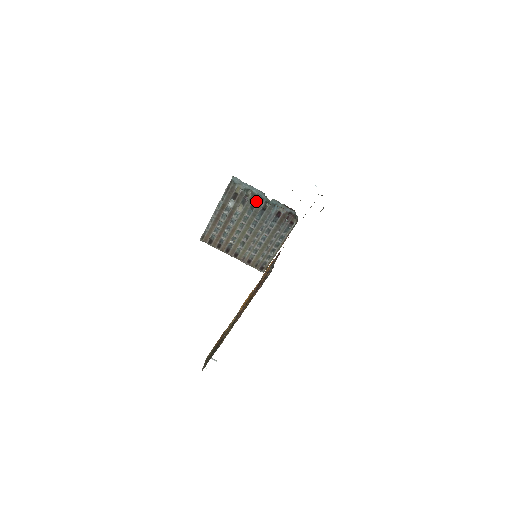
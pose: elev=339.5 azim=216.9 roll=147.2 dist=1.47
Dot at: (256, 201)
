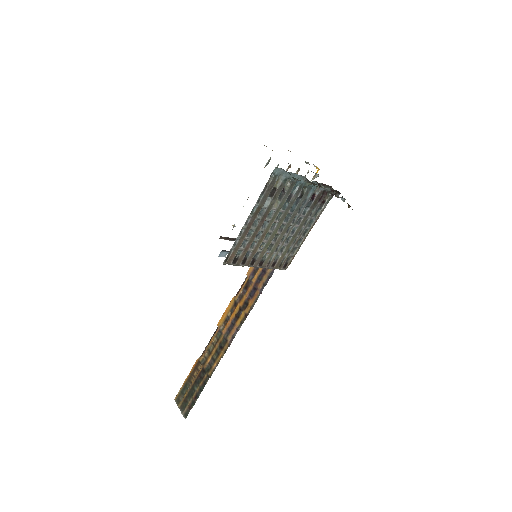
Dot at: (293, 190)
